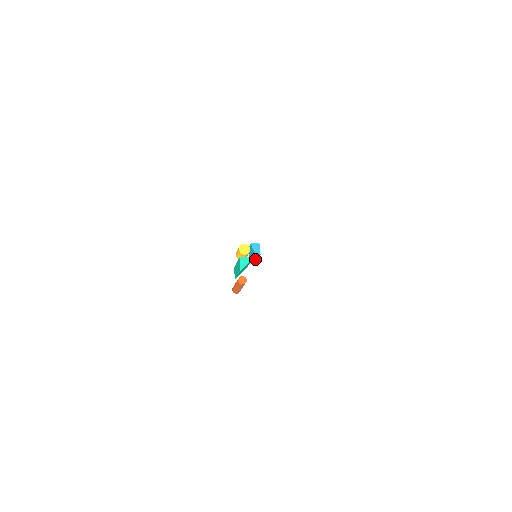
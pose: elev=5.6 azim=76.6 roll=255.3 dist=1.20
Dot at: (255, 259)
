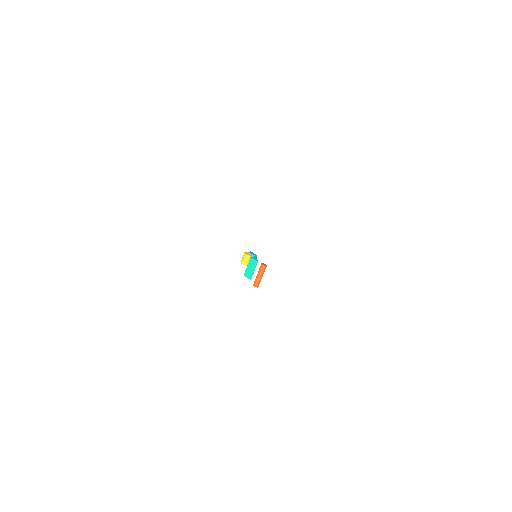
Dot at: occluded
